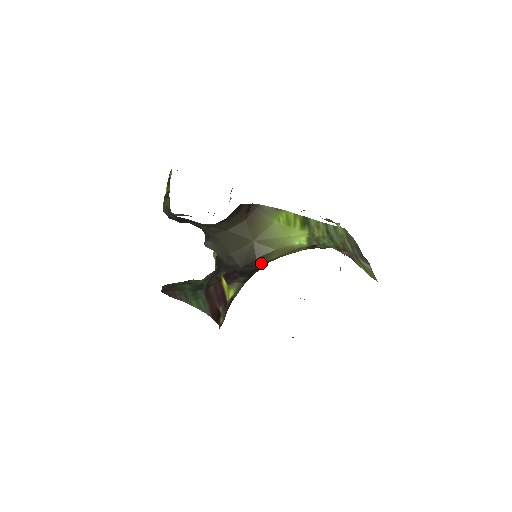
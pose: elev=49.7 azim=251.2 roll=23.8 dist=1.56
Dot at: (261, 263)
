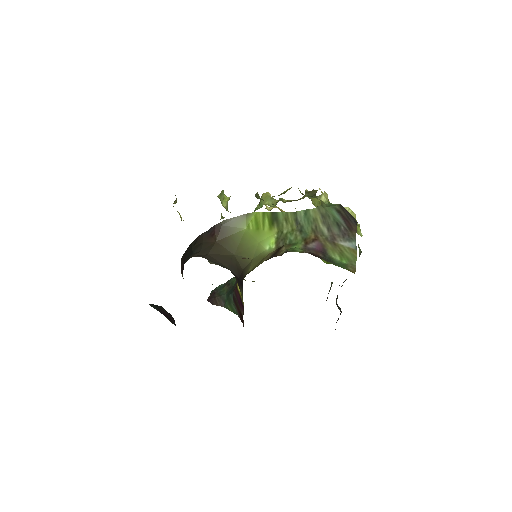
Dot at: (244, 276)
